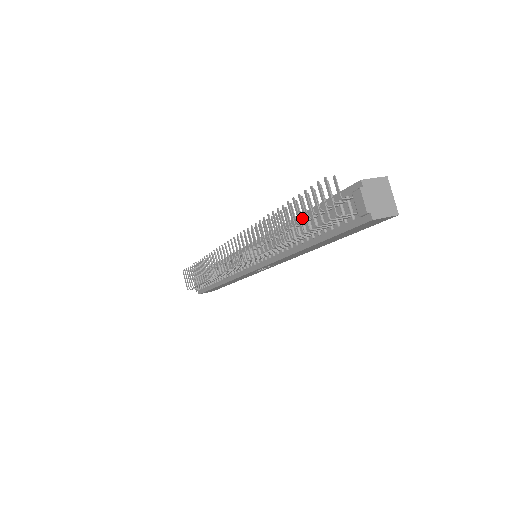
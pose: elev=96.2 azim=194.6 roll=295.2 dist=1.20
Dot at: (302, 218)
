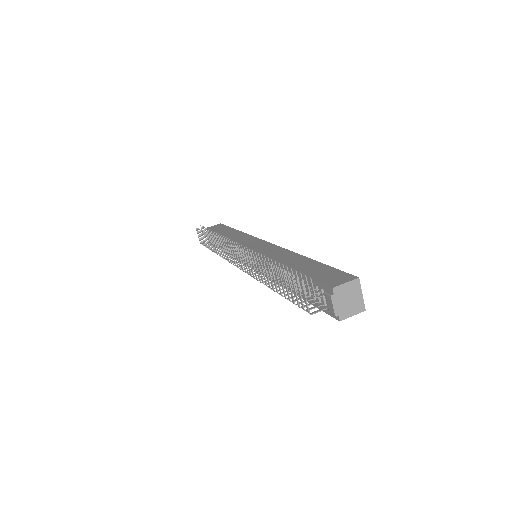
Dot at: (287, 281)
